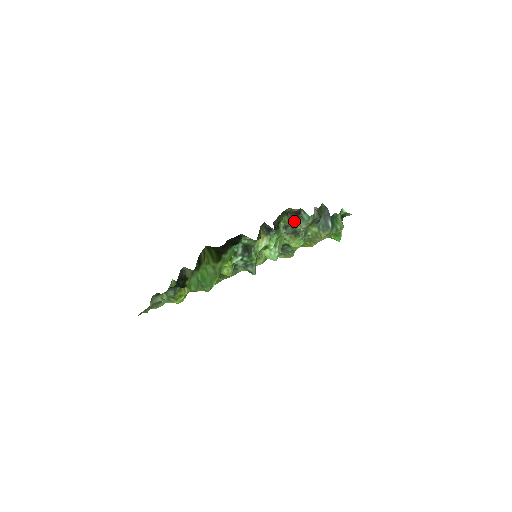
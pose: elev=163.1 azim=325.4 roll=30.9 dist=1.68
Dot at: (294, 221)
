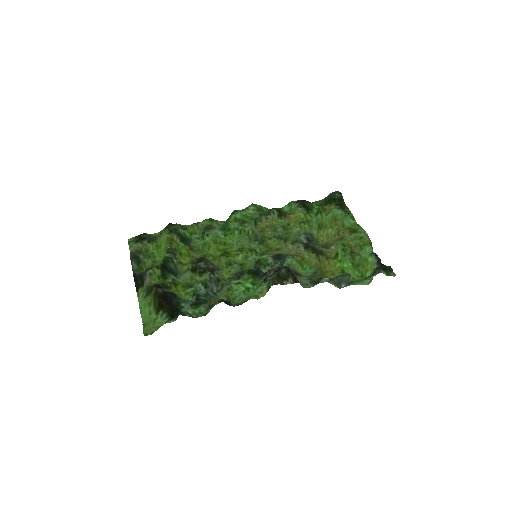
Dot at: occluded
